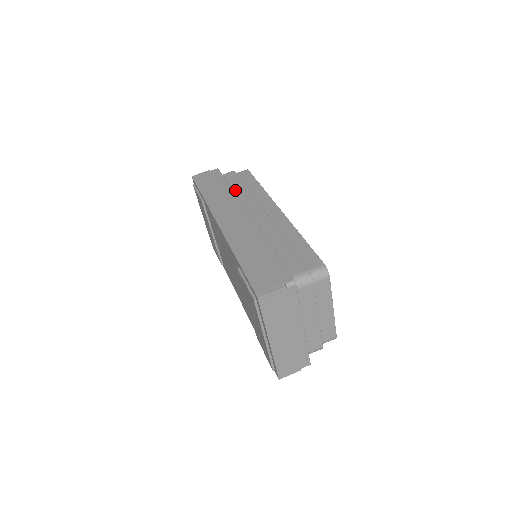
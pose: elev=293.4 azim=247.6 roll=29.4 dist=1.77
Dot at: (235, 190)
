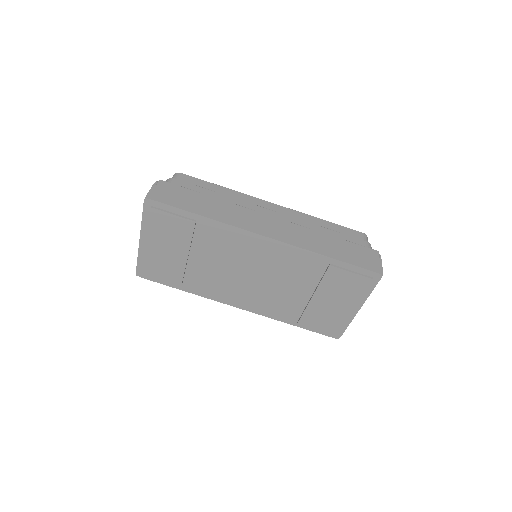
Dot at: occluded
